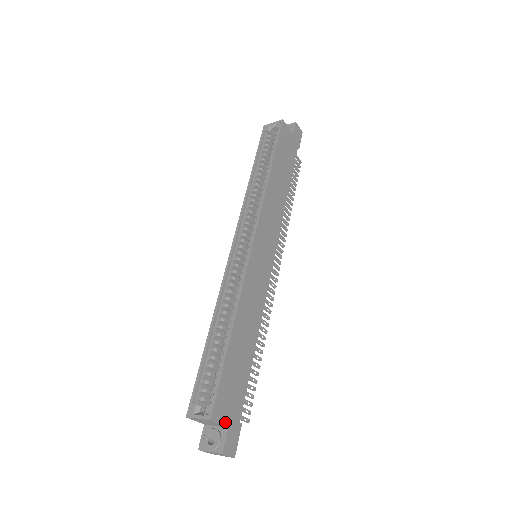
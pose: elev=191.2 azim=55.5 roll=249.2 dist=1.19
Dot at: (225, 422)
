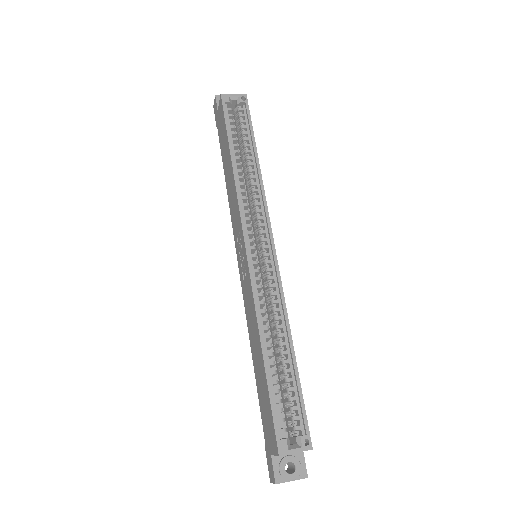
Dot at: occluded
